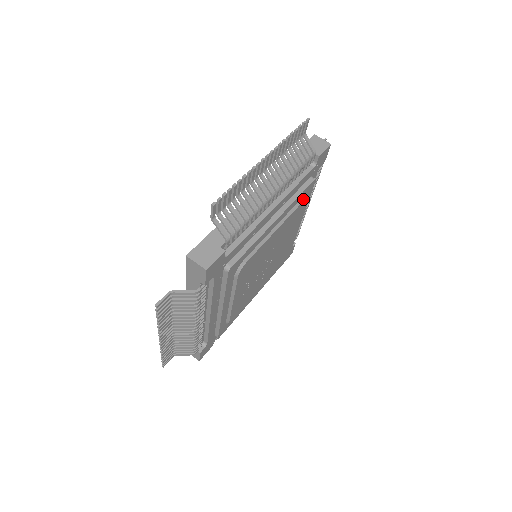
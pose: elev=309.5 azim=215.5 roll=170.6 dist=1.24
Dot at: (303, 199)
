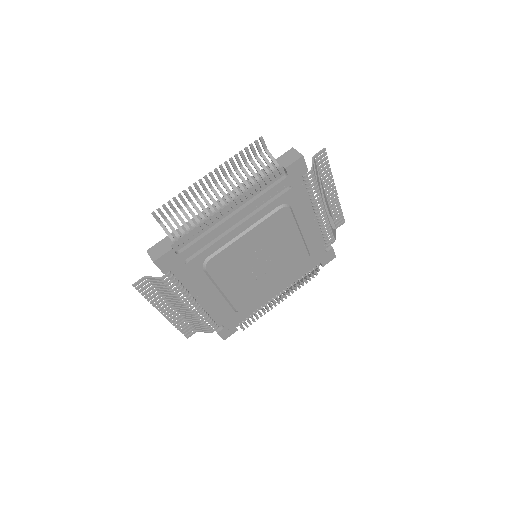
Dot at: (281, 207)
